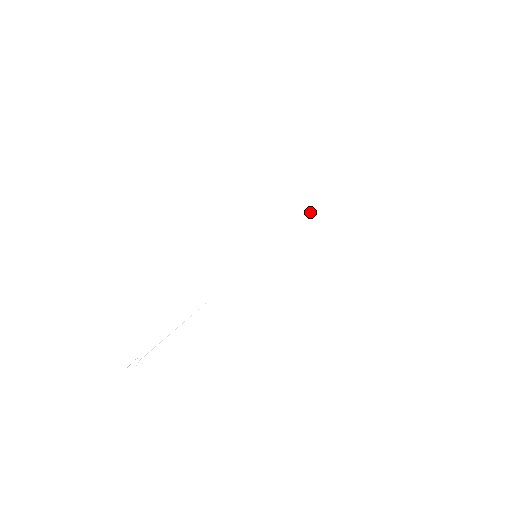
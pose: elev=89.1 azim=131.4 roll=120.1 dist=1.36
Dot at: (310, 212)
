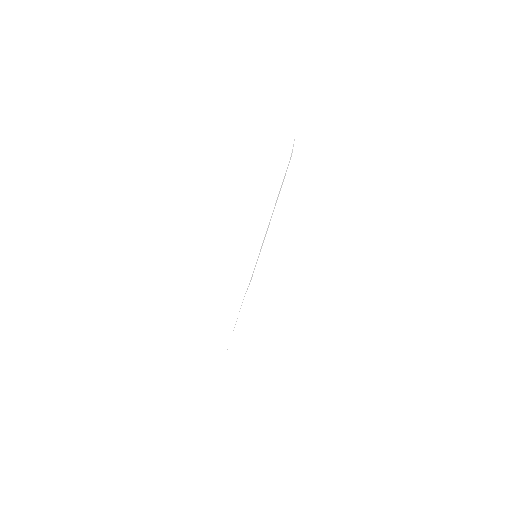
Dot at: occluded
